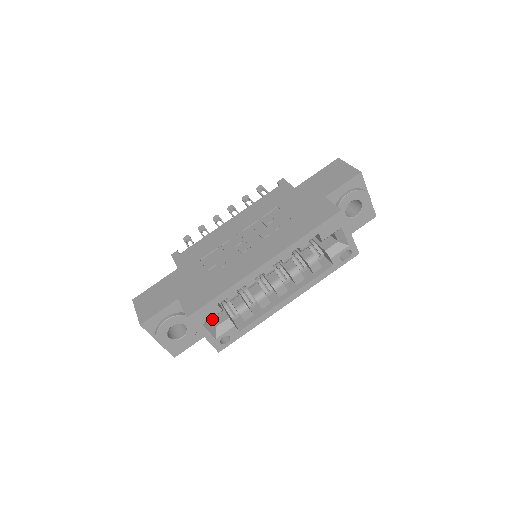
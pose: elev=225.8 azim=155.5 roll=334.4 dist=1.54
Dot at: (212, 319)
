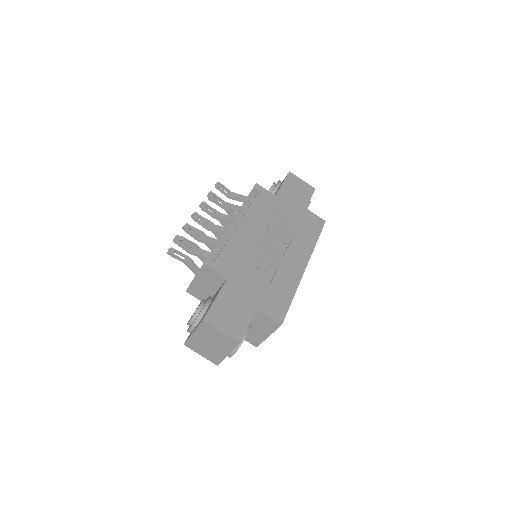
Dot at: occluded
